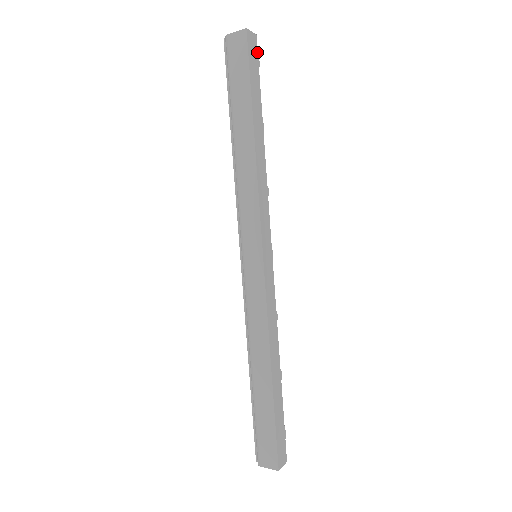
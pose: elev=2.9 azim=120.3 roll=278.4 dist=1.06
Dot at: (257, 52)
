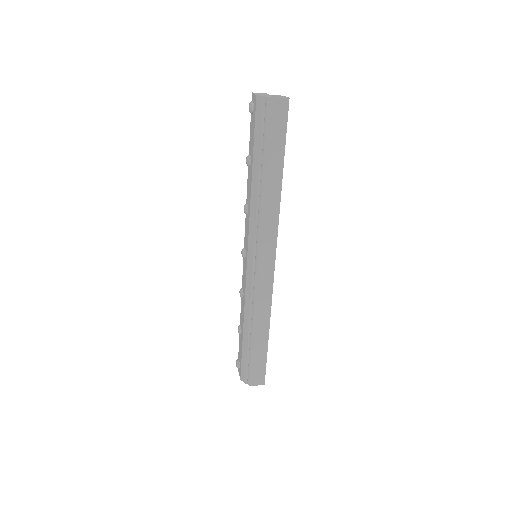
Dot at: occluded
